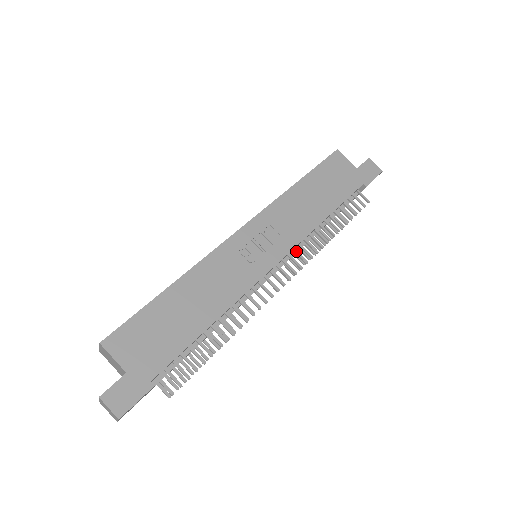
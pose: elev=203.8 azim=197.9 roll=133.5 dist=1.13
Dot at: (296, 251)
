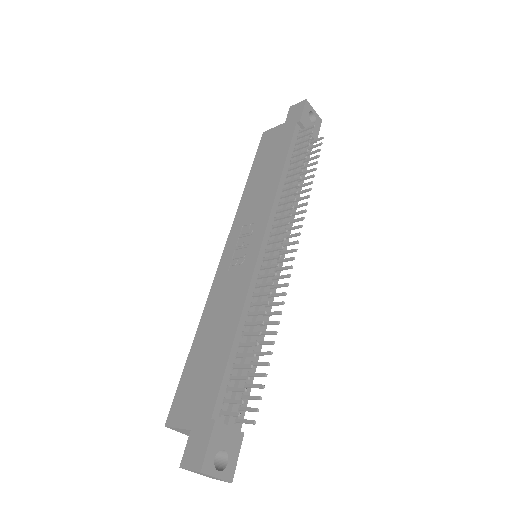
Dot at: (277, 218)
